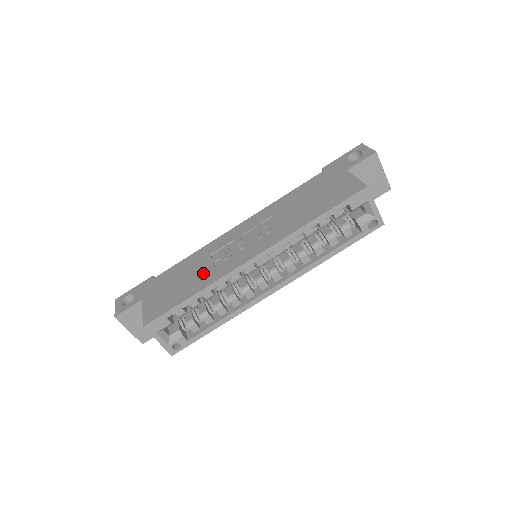
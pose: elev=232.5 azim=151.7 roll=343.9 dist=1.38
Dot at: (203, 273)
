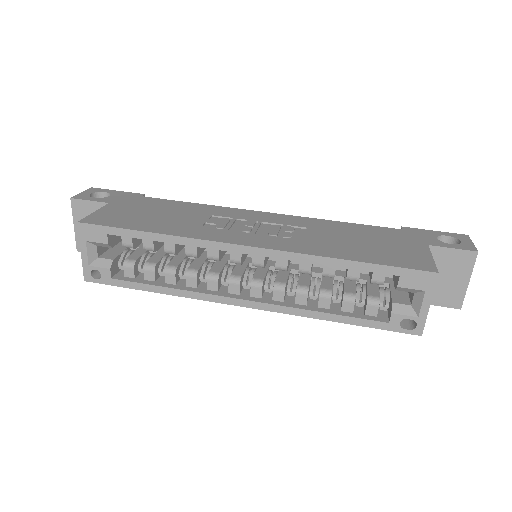
Dot at: (185, 223)
